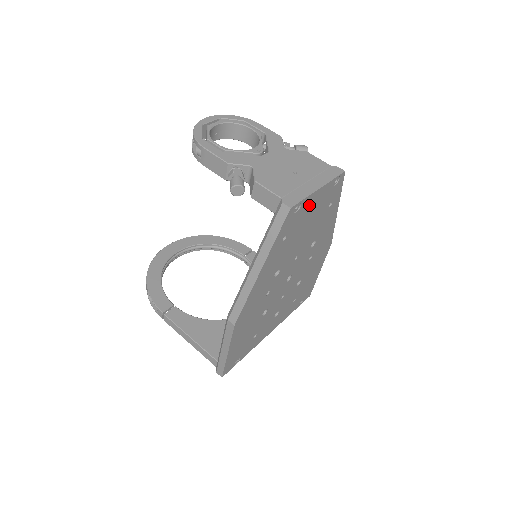
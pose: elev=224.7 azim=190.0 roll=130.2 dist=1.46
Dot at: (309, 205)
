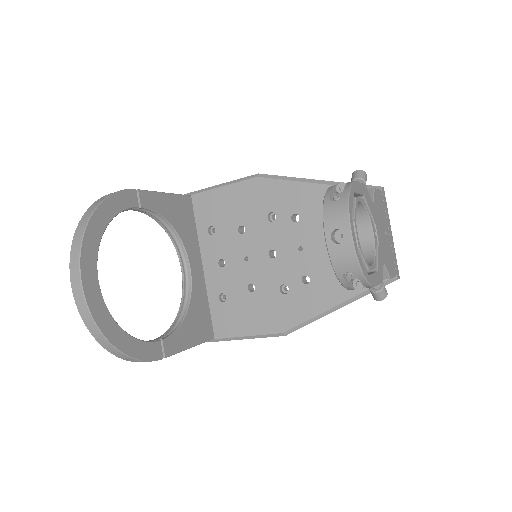
Dot at: occluded
